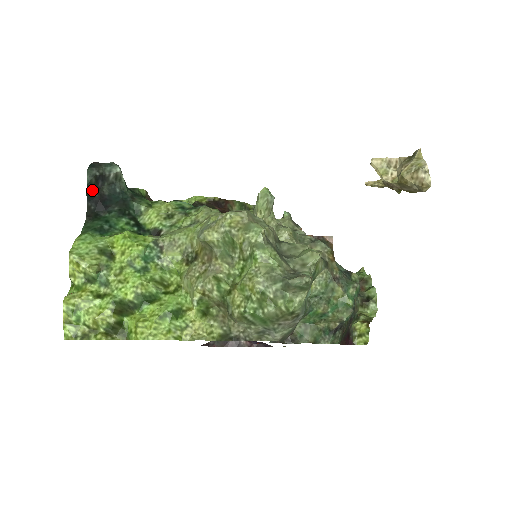
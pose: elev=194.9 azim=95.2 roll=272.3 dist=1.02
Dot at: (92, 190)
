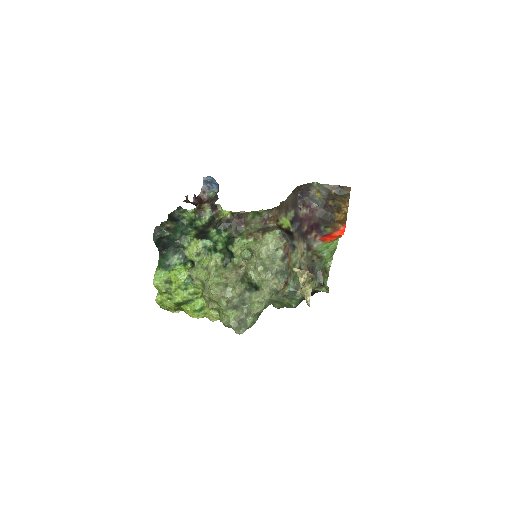
Dot at: (158, 243)
